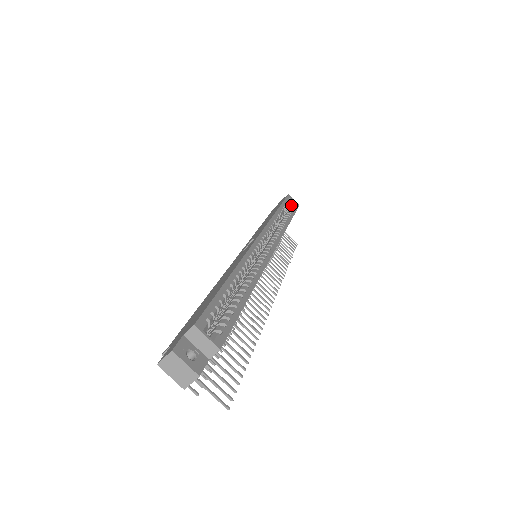
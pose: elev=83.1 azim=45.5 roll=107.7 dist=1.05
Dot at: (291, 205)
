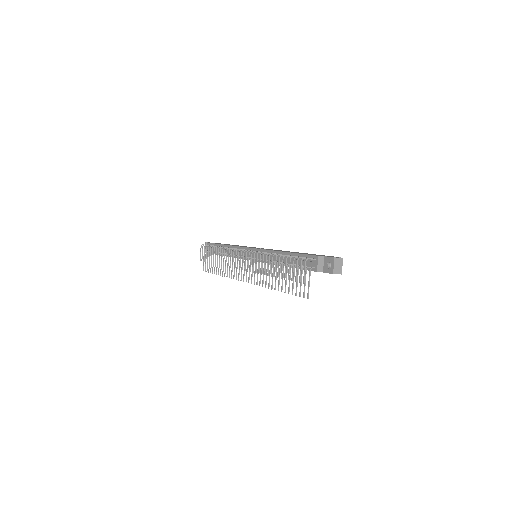
Dot at: occluded
